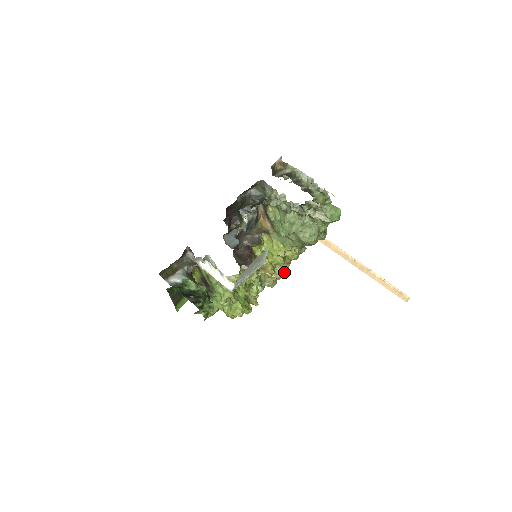
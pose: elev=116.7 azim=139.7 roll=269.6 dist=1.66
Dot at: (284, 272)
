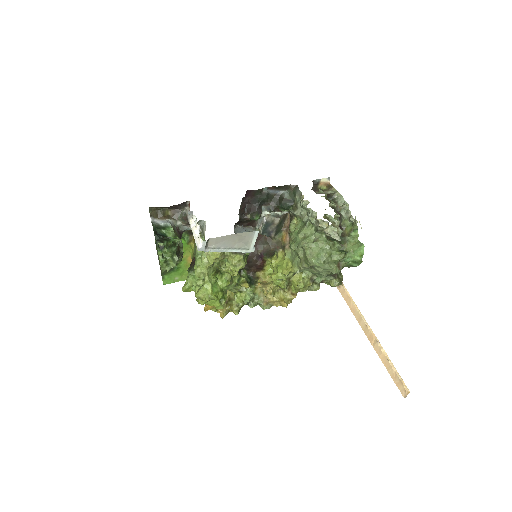
Dot at: (284, 301)
